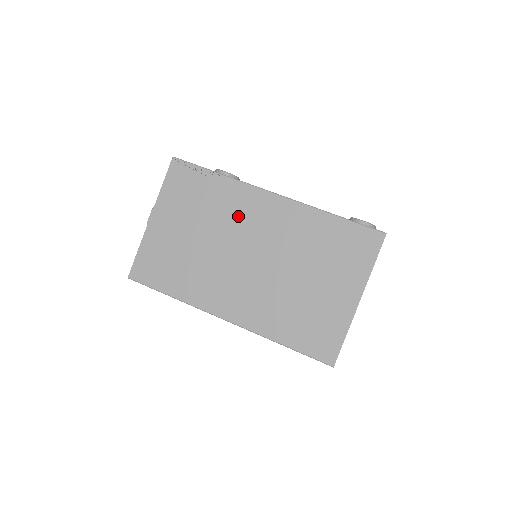
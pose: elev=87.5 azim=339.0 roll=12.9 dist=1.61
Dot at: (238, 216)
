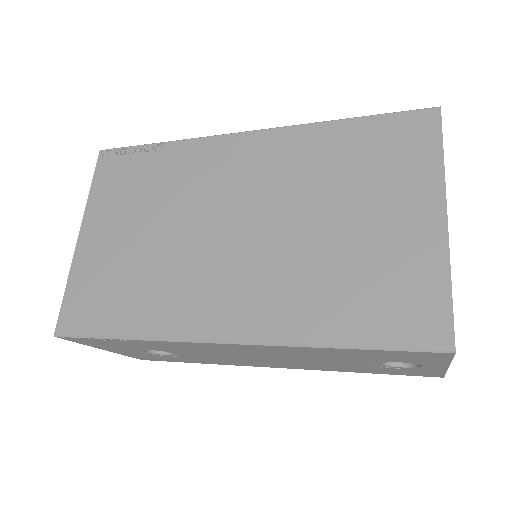
Dot at: (204, 180)
